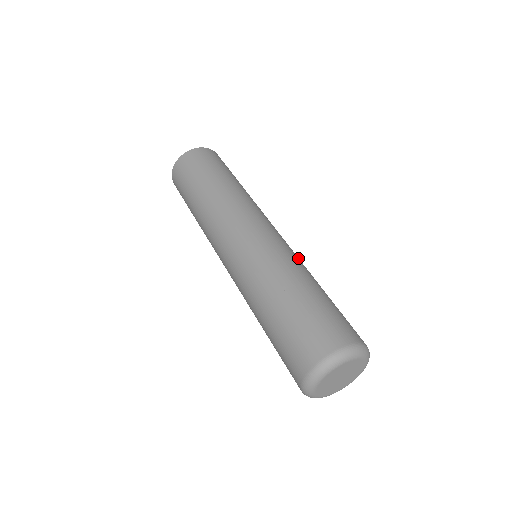
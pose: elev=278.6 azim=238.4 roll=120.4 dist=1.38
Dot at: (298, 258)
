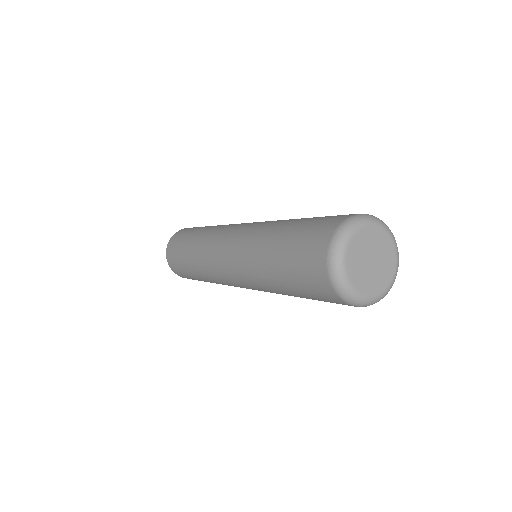
Dot at: occluded
